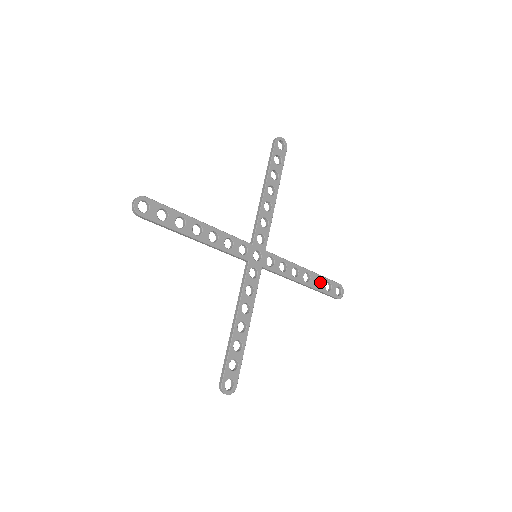
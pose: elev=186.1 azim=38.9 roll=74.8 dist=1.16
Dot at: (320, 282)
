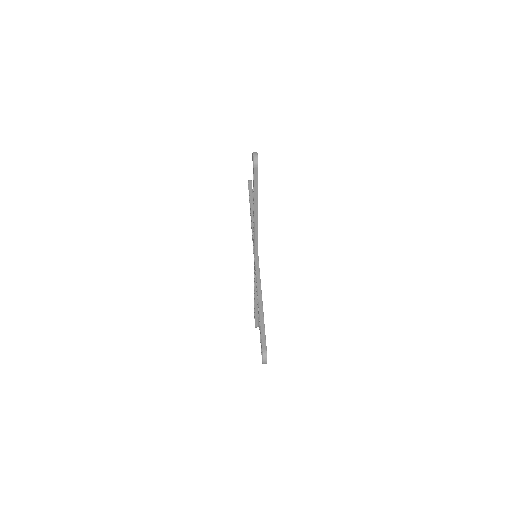
Dot at: occluded
